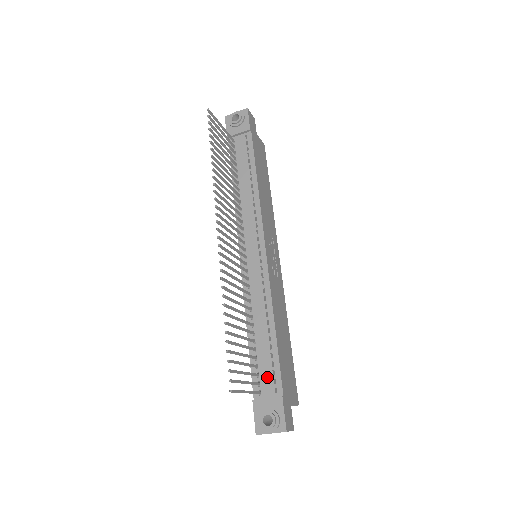
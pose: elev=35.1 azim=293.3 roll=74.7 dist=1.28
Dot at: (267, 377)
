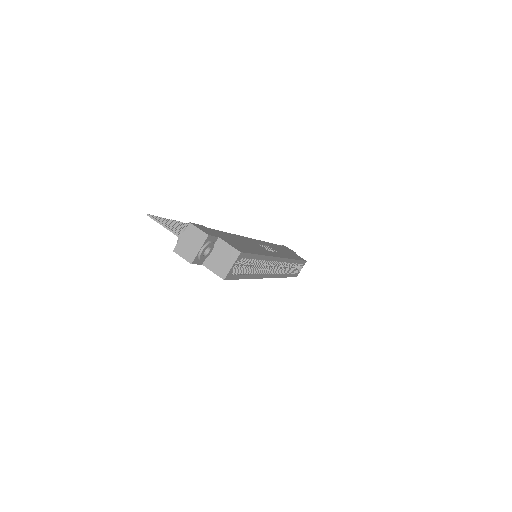
Dot at: occluded
